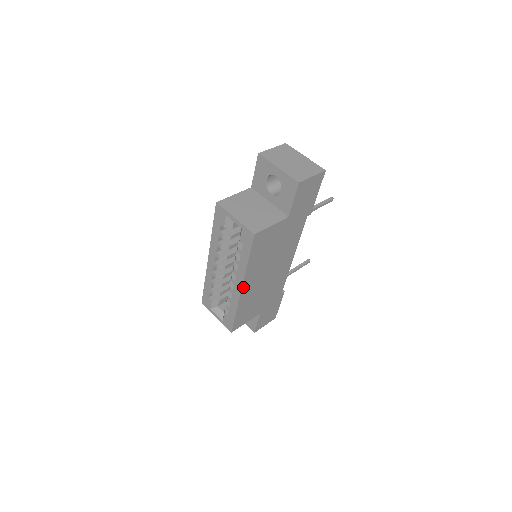
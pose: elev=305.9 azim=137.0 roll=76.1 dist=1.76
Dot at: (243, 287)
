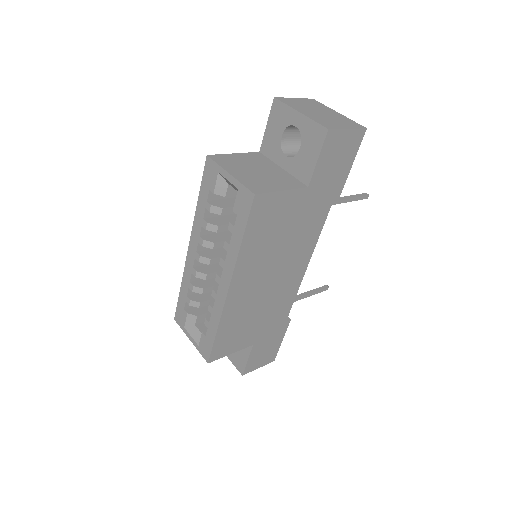
Dot at: (231, 287)
